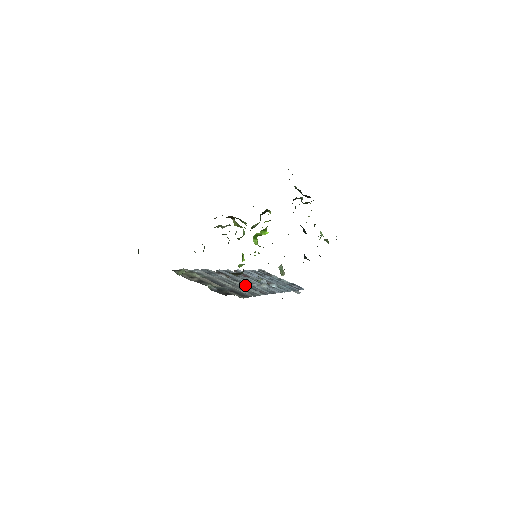
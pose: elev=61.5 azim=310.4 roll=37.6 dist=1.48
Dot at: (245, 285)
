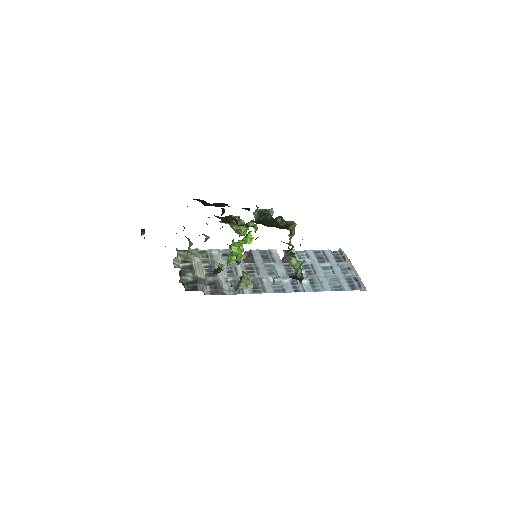
Dot at: (253, 276)
